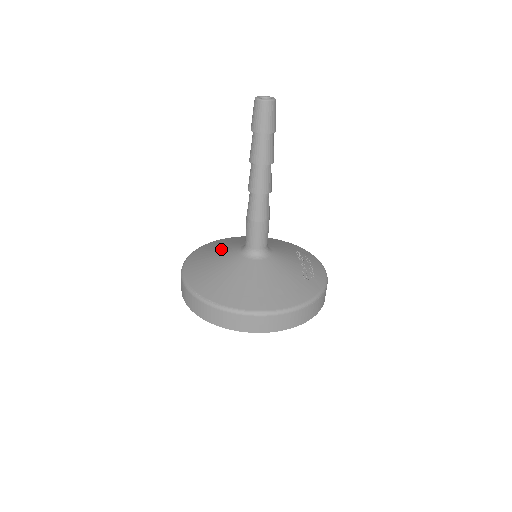
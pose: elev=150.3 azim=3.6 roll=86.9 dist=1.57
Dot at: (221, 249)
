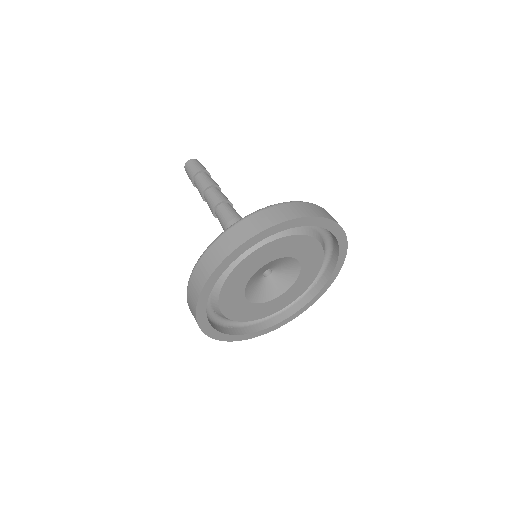
Dot at: occluded
